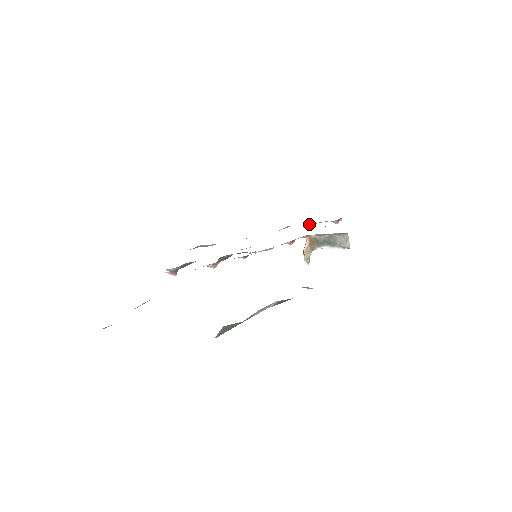
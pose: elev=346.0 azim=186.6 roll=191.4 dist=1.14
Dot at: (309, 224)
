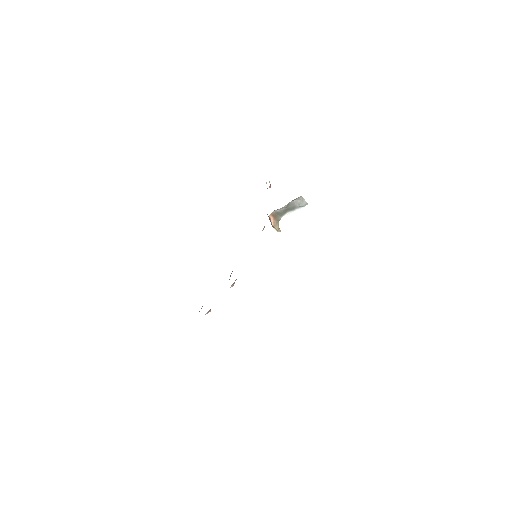
Dot at: occluded
